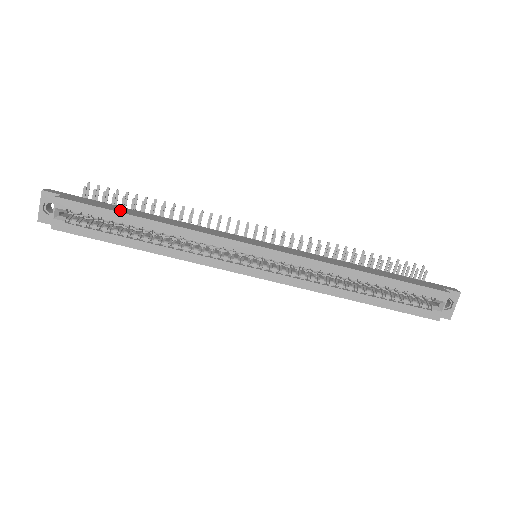
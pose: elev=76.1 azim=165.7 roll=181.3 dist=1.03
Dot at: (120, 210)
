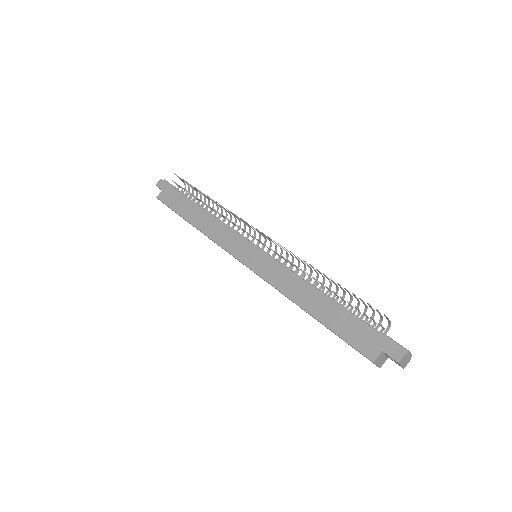
Dot at: (182, 210)
